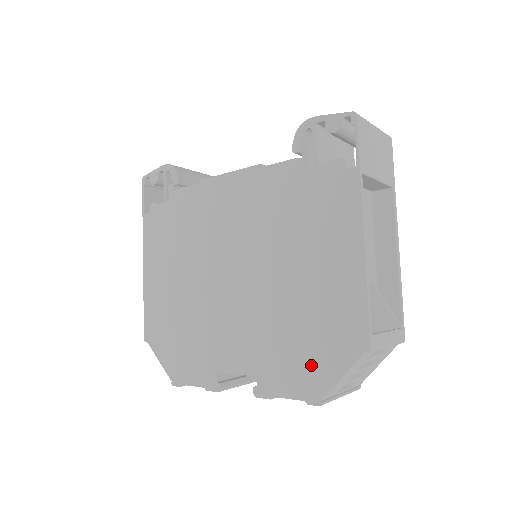
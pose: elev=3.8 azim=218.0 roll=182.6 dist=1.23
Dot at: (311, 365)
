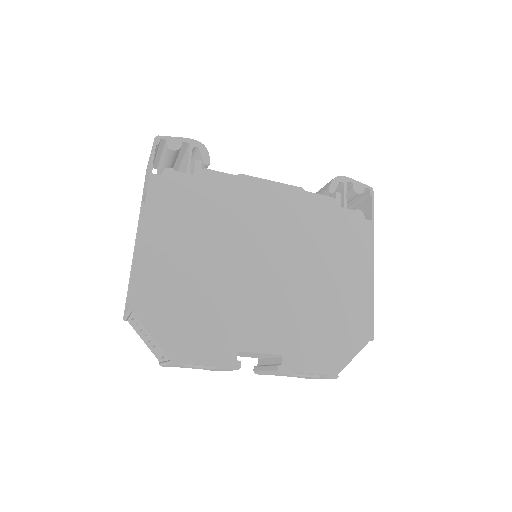
Dot at: (333, 347)
